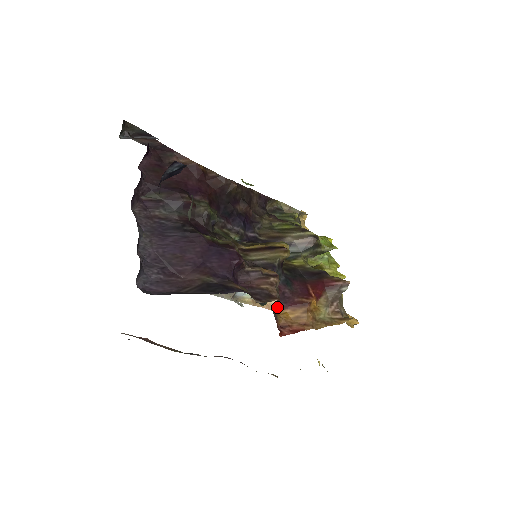
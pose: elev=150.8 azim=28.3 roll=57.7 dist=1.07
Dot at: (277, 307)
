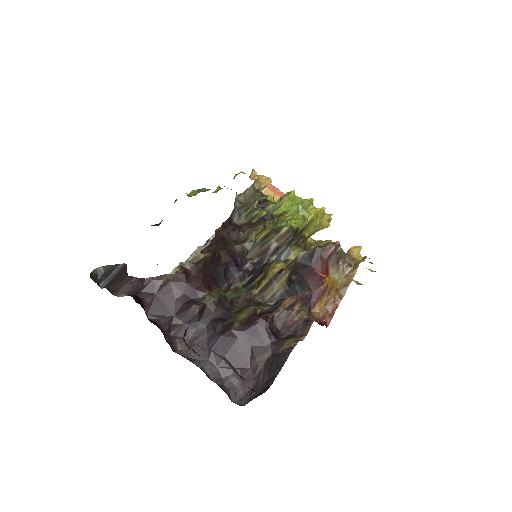
Dot at: (310, 309)
